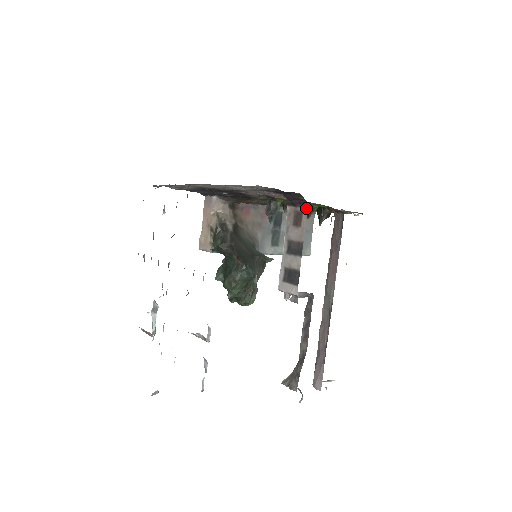
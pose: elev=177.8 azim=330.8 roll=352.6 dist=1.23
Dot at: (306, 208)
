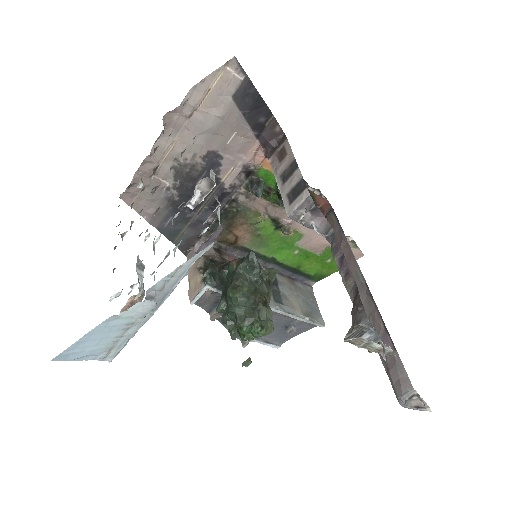
Dot at: (286, 140)
